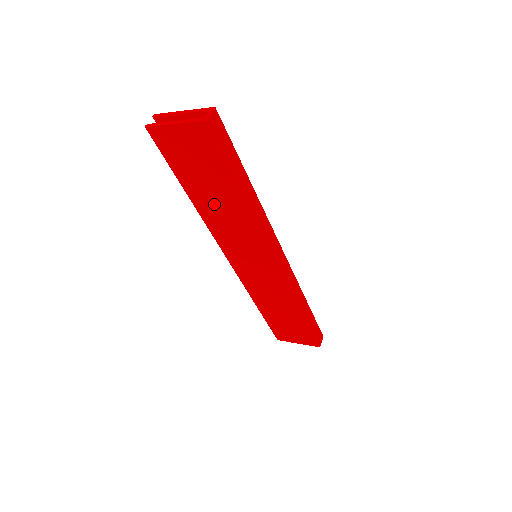
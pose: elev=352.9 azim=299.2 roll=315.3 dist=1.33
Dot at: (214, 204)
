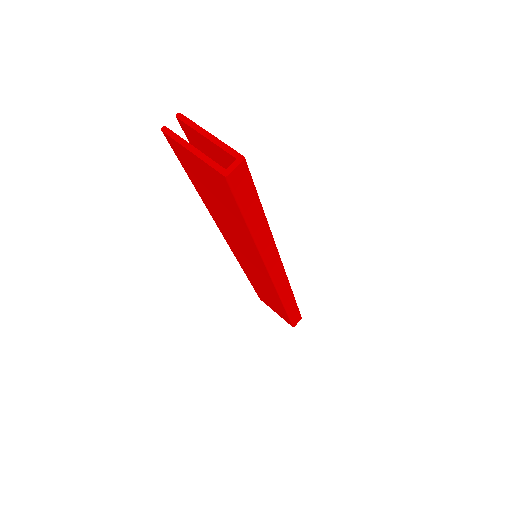
Dot at: (222, 215)
